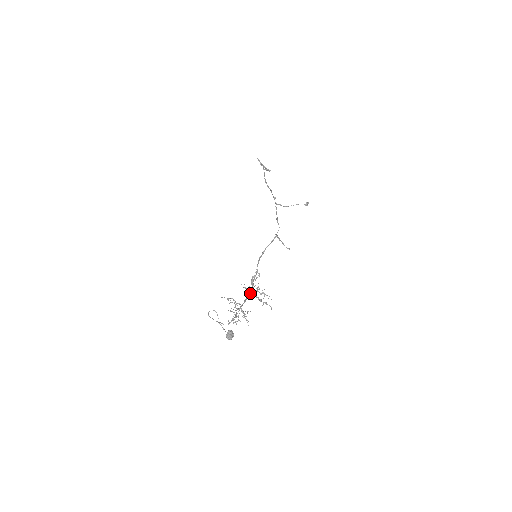
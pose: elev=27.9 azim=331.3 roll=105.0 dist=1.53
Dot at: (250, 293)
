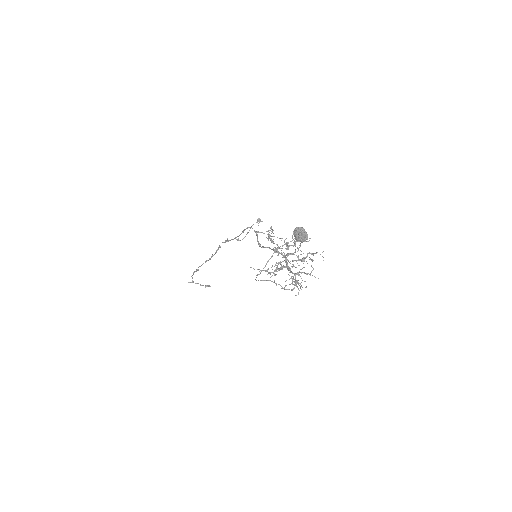
Dot at: (284, 260)
